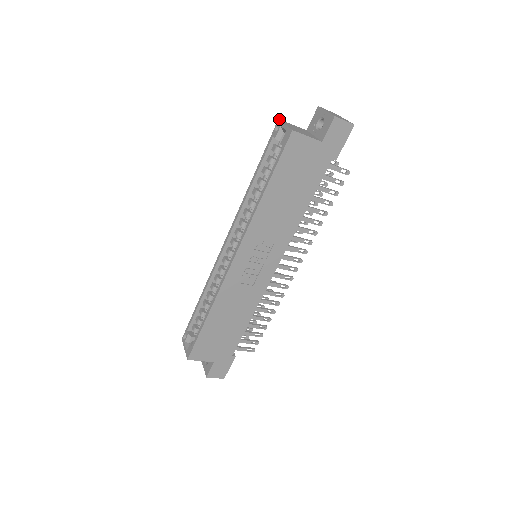
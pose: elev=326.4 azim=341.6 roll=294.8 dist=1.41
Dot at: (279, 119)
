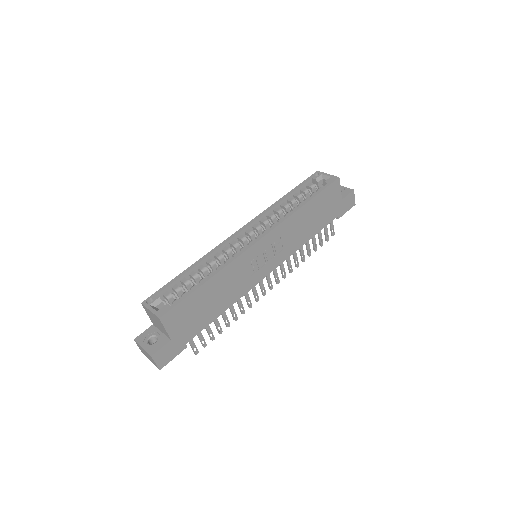
Dot at: (318, 171)
